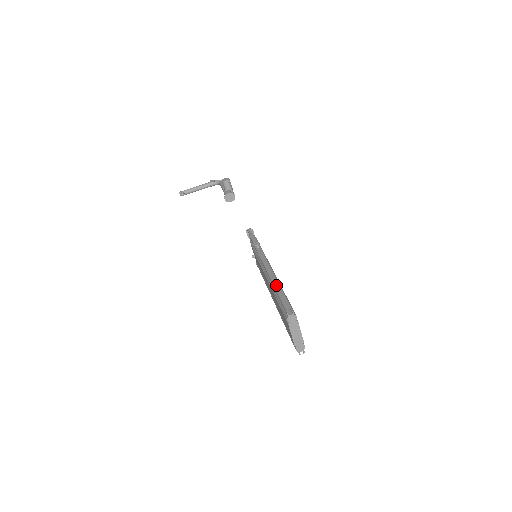
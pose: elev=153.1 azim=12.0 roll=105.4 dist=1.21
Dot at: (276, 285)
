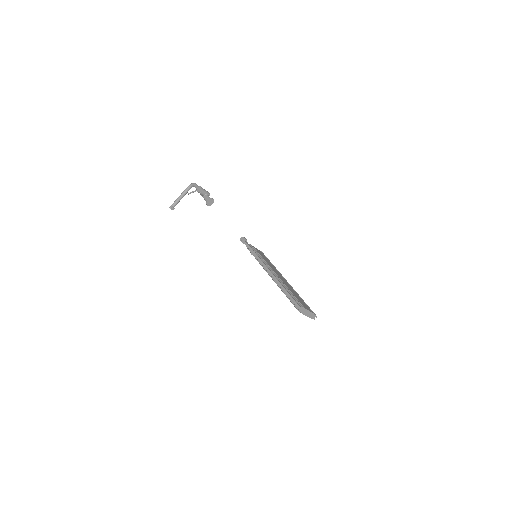
Dot at: (281, 287)
